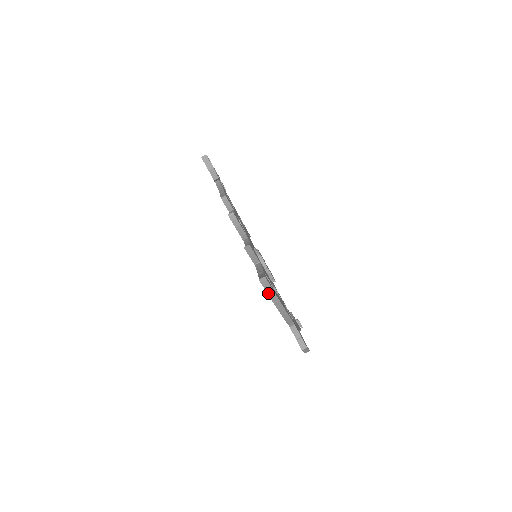
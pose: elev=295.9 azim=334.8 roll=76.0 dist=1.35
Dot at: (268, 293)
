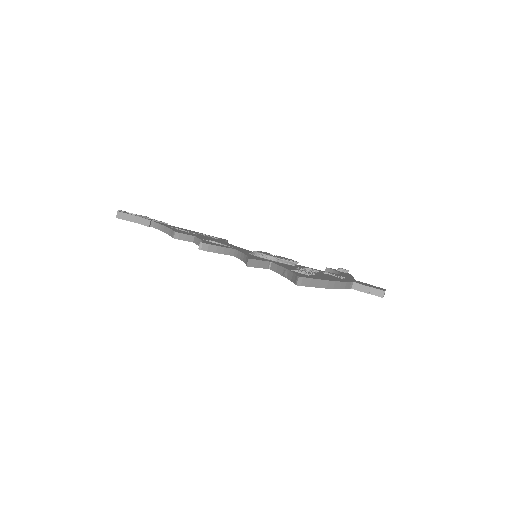
Dot at: (314, 286)
